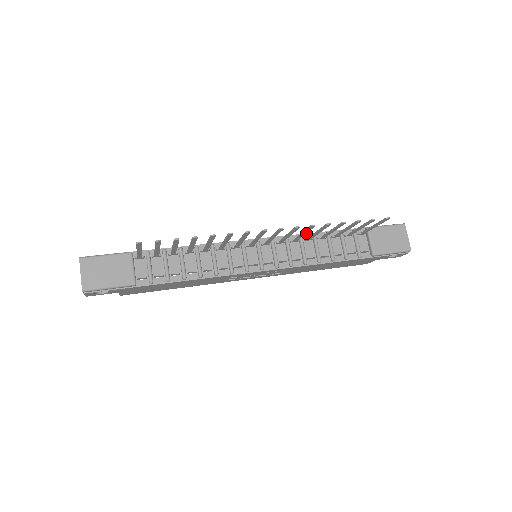
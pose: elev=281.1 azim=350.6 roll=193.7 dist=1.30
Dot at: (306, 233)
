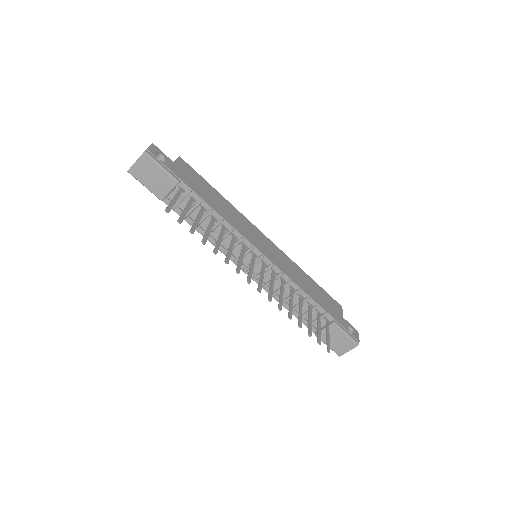
Dot at: (297, 284)
